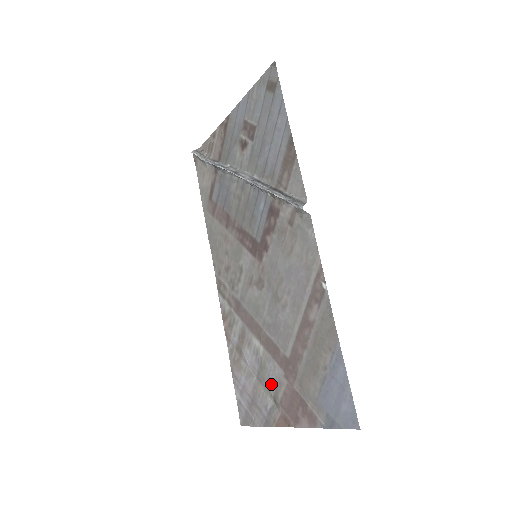
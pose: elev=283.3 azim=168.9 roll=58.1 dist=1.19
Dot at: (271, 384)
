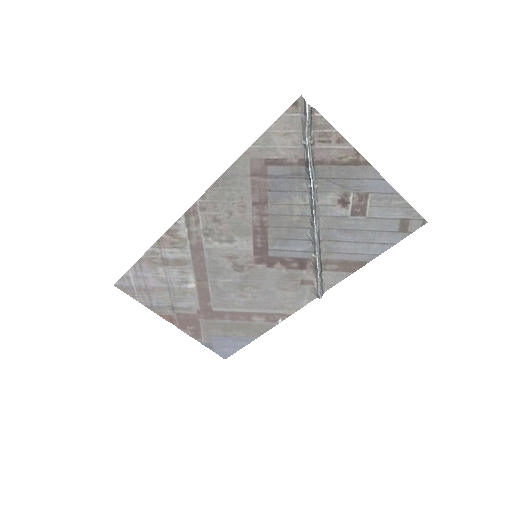
Dot at: (180, 302)
